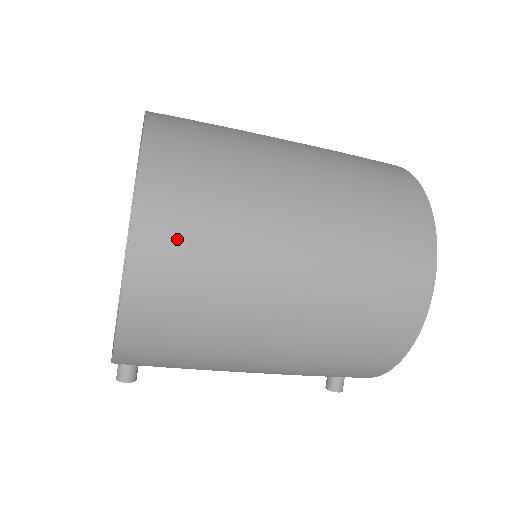
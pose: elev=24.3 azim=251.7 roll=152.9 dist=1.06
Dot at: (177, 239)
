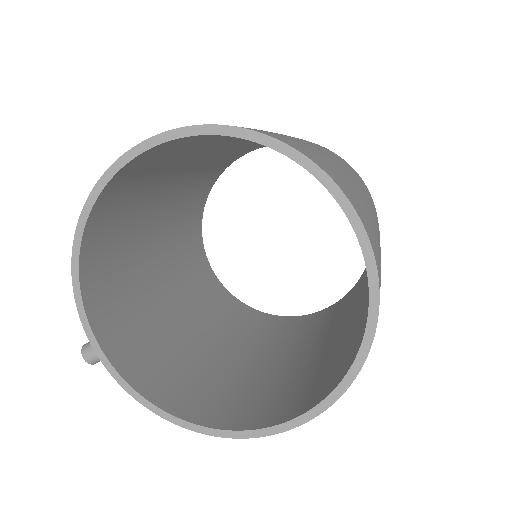
Dot at: occluded
